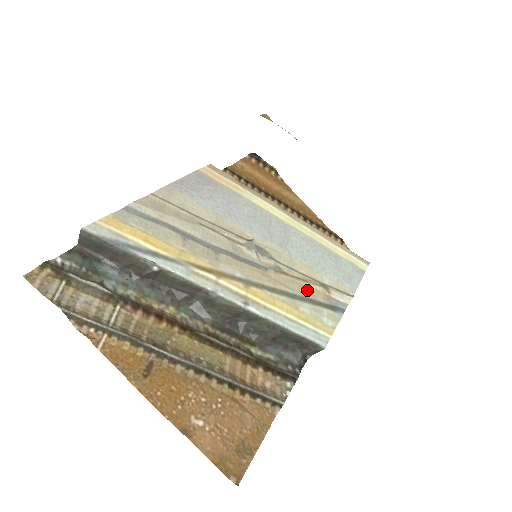
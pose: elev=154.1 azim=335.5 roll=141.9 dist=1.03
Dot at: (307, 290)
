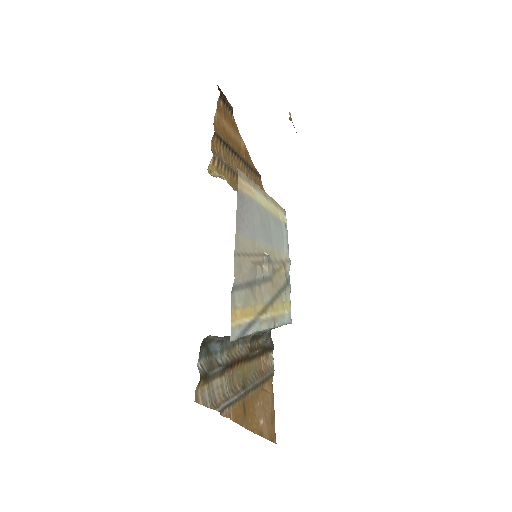
Dot at: (282, 278)
